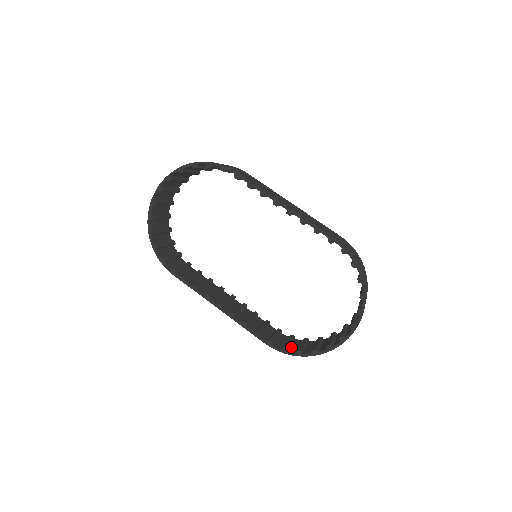
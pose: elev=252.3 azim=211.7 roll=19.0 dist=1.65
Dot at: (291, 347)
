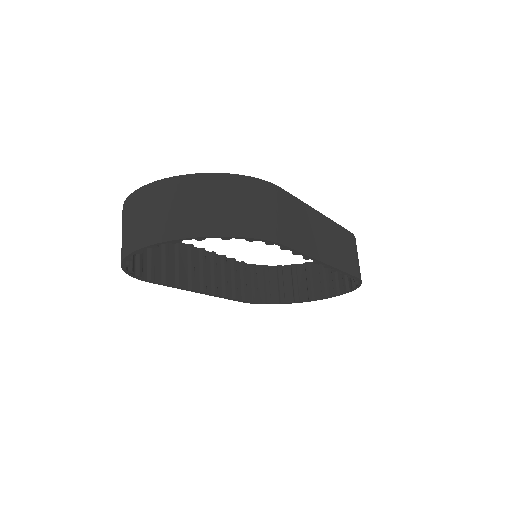
Dot at: (258, 291)
